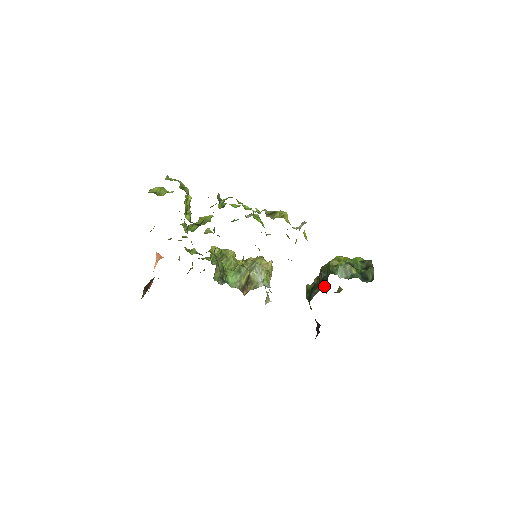
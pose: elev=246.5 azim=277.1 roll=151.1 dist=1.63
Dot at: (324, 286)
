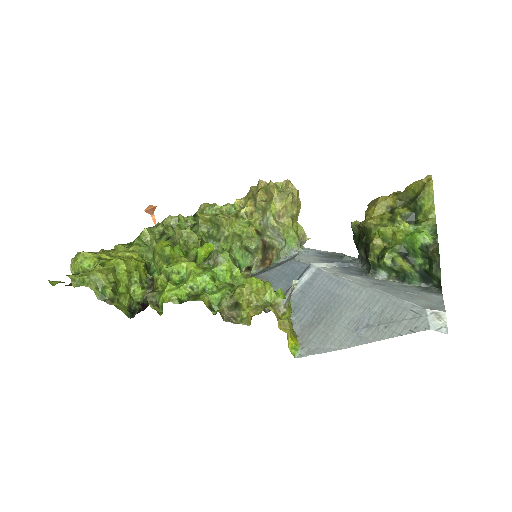
Dot at: (369, 264)
